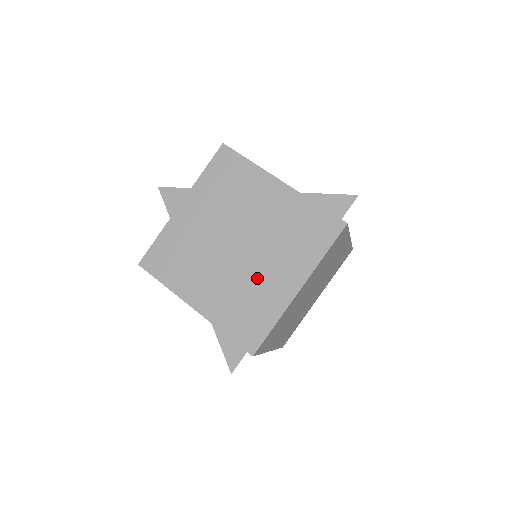
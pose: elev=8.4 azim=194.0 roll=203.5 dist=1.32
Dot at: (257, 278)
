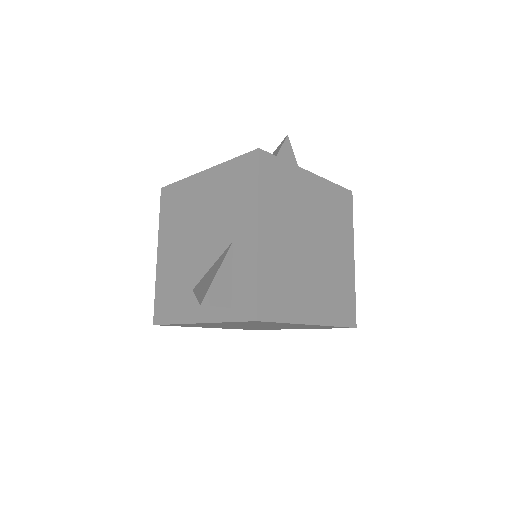
Dot at: (303, 281)
